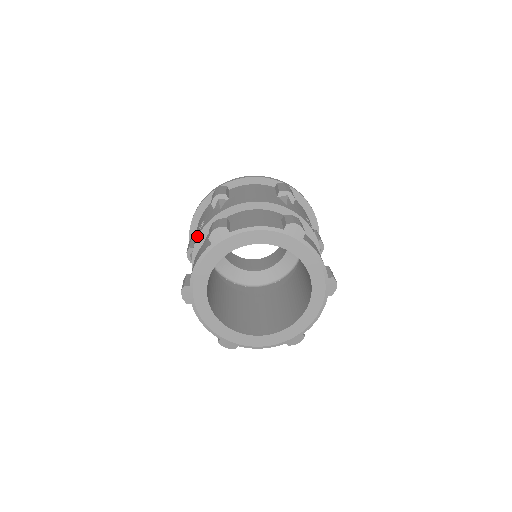
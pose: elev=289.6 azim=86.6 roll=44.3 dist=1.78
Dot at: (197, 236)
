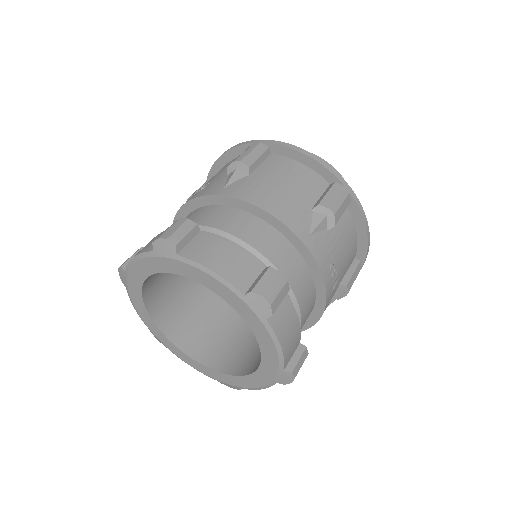
Dot at: occluded
